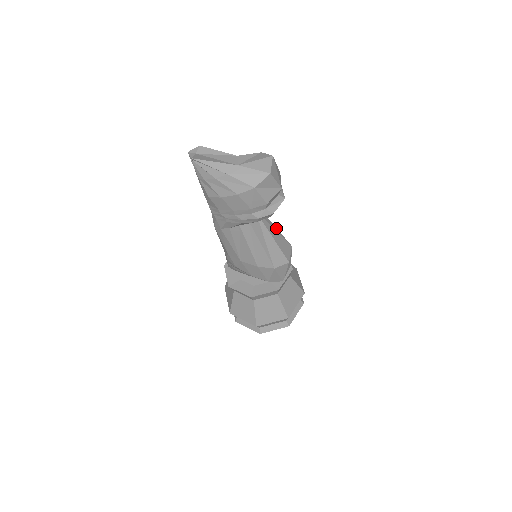
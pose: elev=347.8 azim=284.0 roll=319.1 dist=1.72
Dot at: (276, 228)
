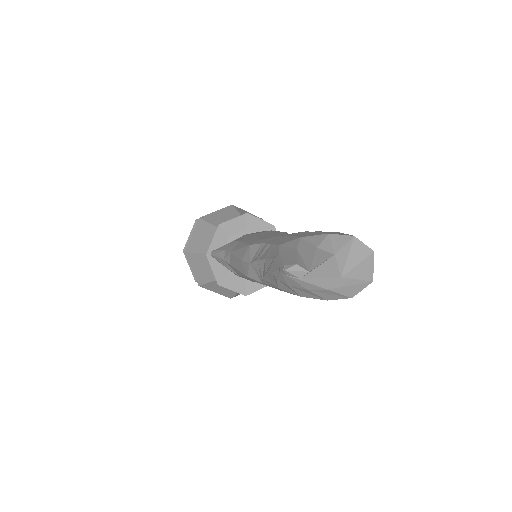
Dot at: occluded
